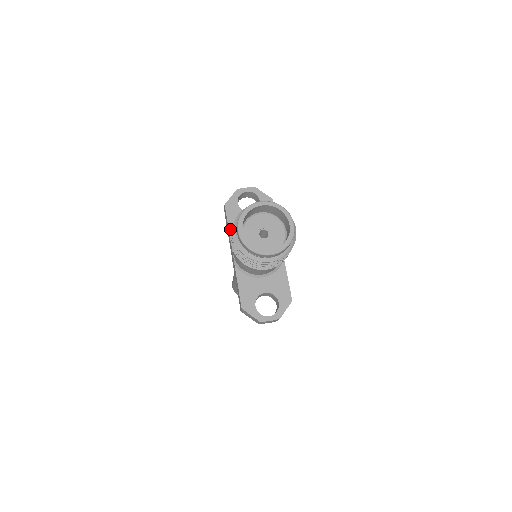
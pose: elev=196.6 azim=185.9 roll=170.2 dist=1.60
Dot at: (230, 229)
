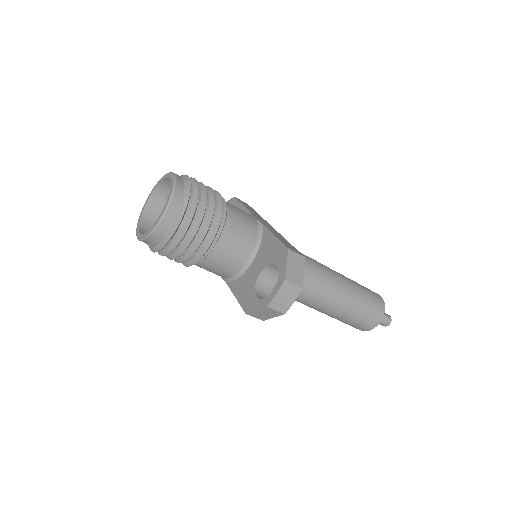
Dot at: occluded
